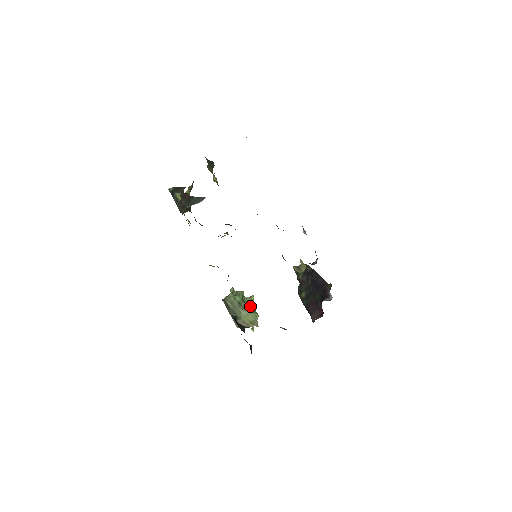
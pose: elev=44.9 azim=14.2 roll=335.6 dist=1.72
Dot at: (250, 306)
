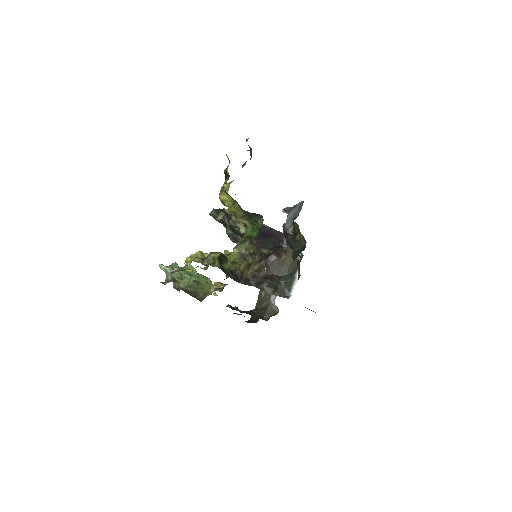
Dot at: (196, 274)
